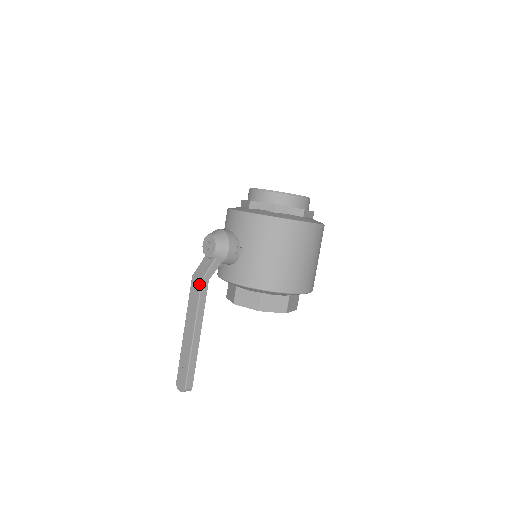
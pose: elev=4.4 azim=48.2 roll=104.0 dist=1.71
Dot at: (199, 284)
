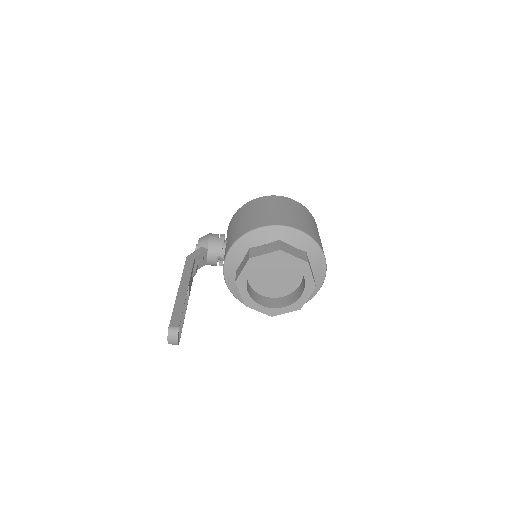
Dot at: occluded
